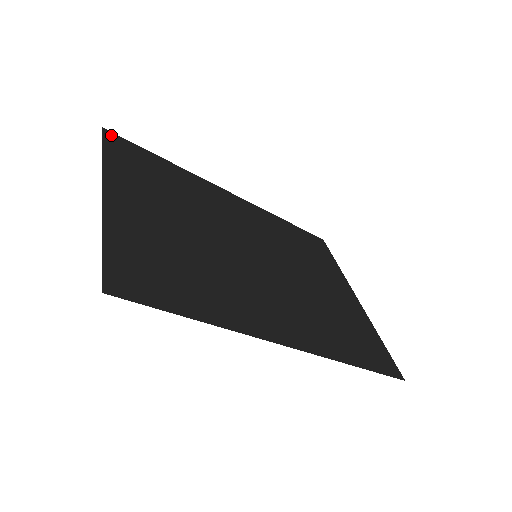
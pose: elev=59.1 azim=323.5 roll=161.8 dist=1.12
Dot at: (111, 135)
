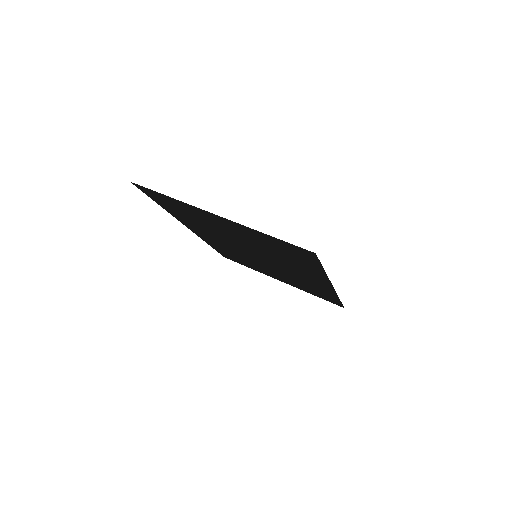
Dot at: (139, 187)
